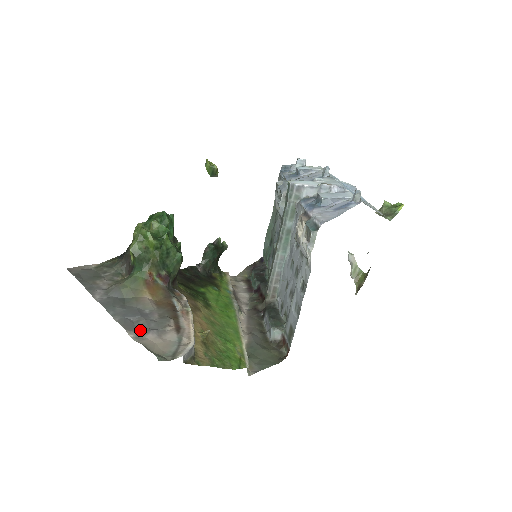
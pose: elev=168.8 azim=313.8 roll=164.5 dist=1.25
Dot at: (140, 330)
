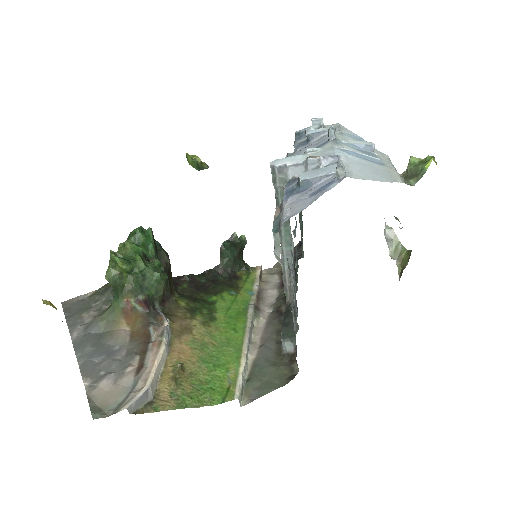
Dot at: (98, 375)
